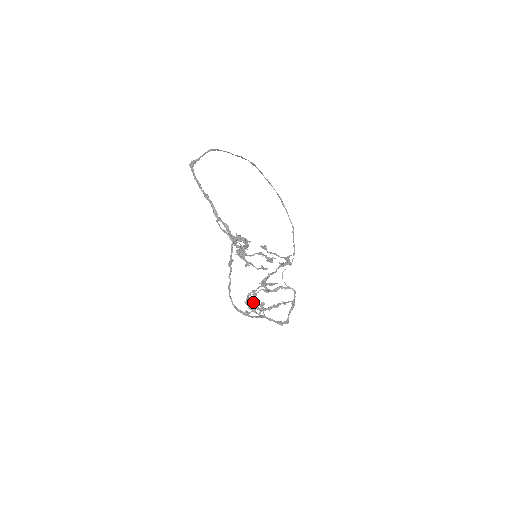
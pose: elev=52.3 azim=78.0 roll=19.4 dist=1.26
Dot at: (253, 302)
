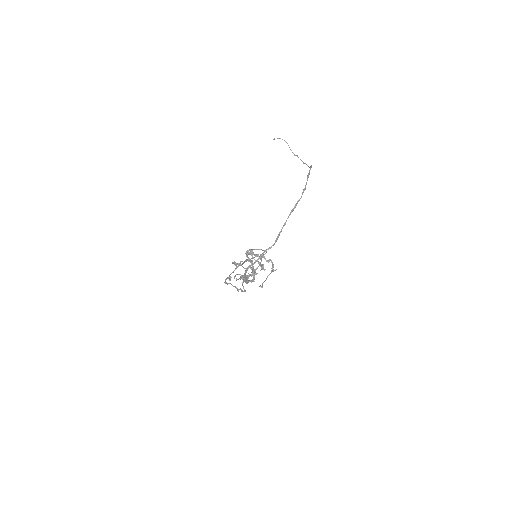
Dot at: occluded
